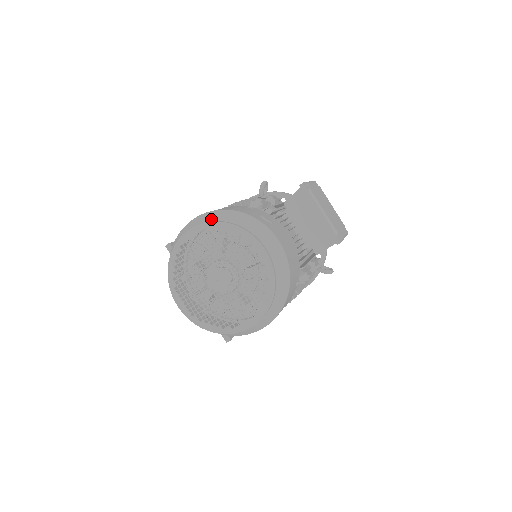
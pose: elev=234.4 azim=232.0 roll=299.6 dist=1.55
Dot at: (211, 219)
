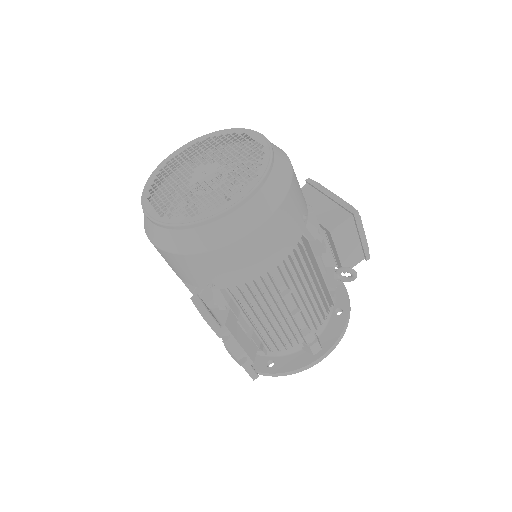
Dot at: occluded
